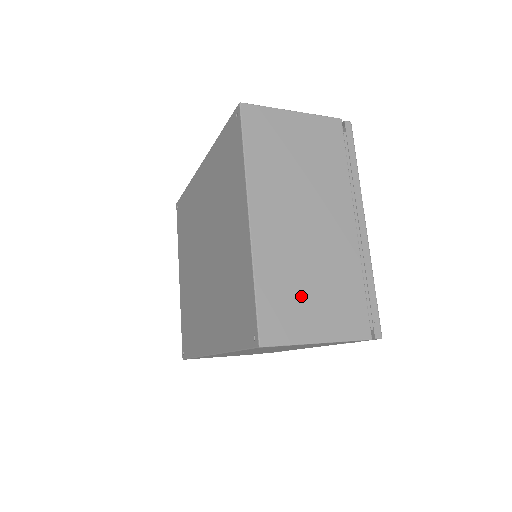
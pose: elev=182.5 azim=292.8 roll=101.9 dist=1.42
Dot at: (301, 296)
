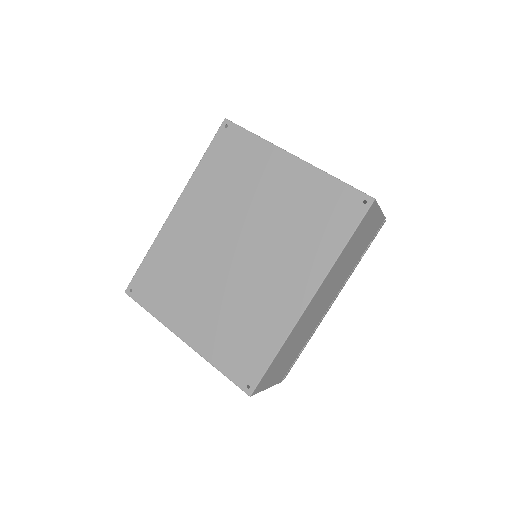
Dot at: occluded
